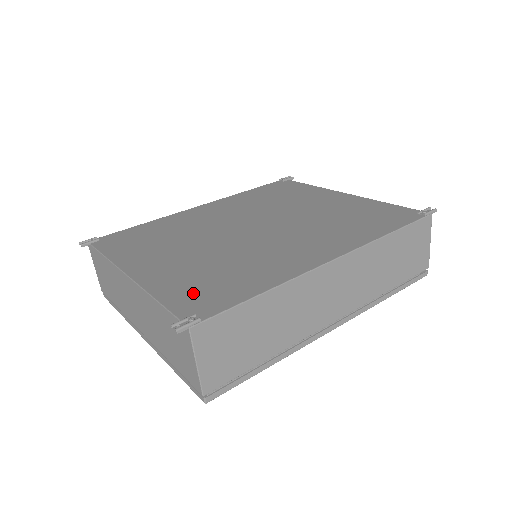
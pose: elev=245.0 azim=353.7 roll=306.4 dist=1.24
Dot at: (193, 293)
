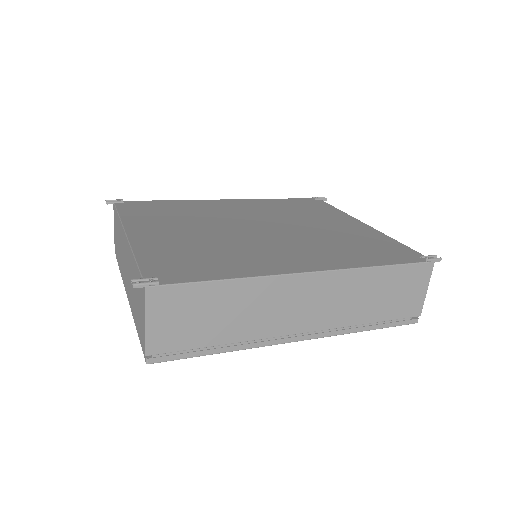
Dot at: (169, 262)
